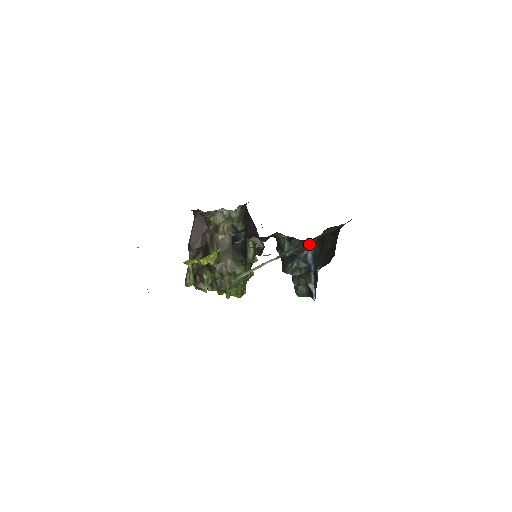
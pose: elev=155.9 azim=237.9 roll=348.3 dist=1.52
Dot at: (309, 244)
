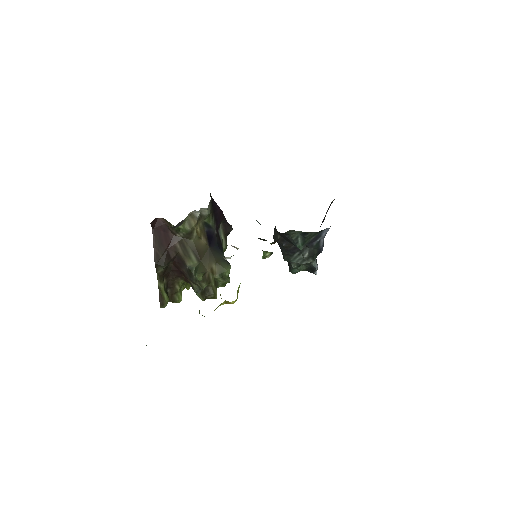
Dot at: (325, 232)
